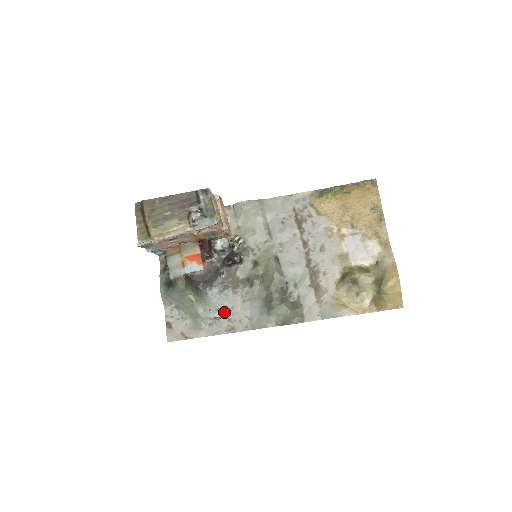
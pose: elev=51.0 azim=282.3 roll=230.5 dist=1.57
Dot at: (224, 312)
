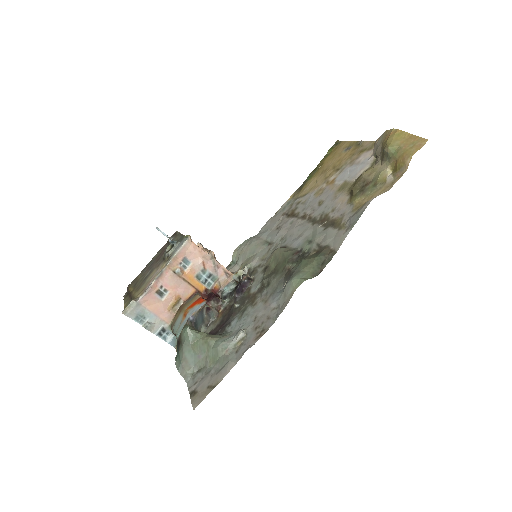
Dot at: (248, 328)
